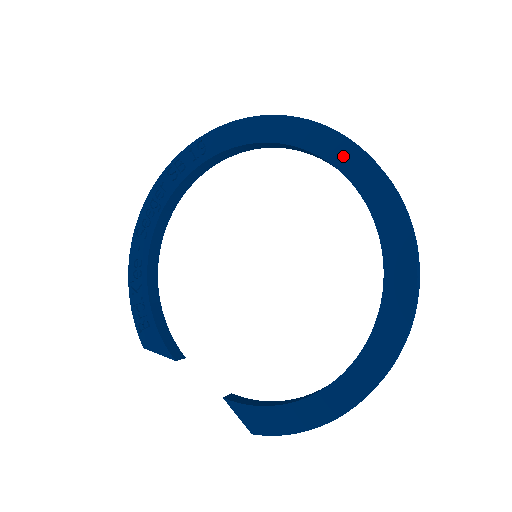
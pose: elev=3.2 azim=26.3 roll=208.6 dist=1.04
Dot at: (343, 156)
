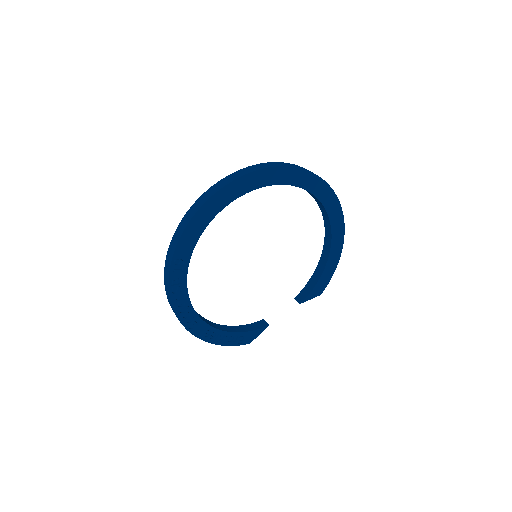
Dot at: (257, 181)
